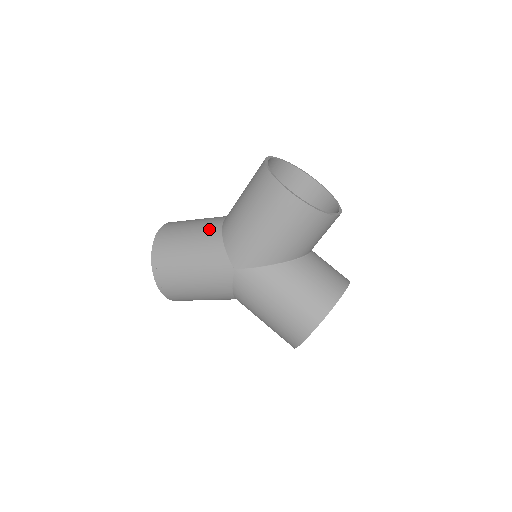
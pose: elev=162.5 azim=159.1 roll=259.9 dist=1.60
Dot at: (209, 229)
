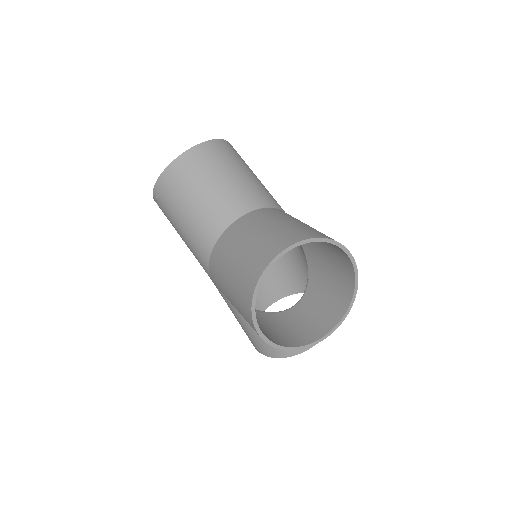
Dot at: (207, 226)
